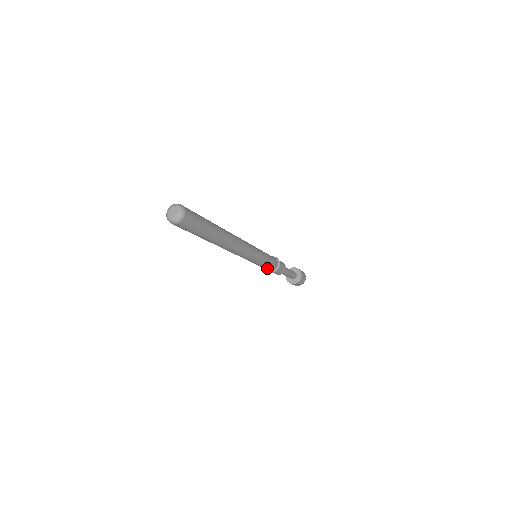
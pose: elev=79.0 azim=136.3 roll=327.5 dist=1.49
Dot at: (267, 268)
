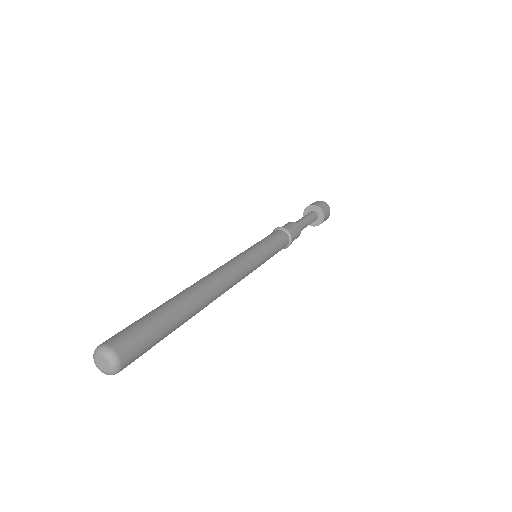
Dot at: occluded
